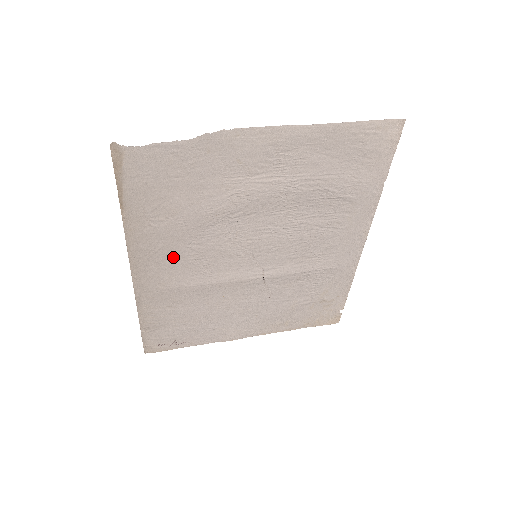
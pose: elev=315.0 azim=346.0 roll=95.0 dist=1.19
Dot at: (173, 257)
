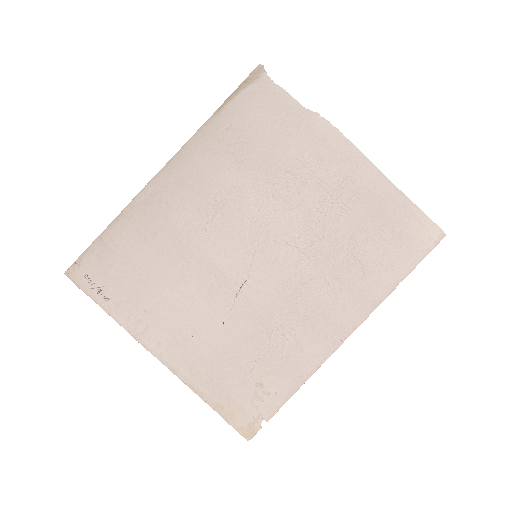
Dot at: (202, 189)
